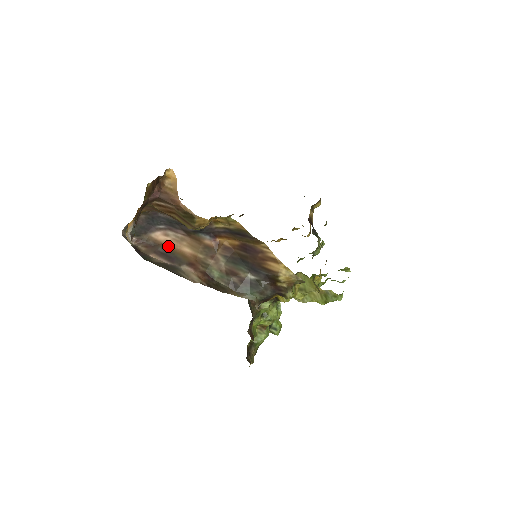
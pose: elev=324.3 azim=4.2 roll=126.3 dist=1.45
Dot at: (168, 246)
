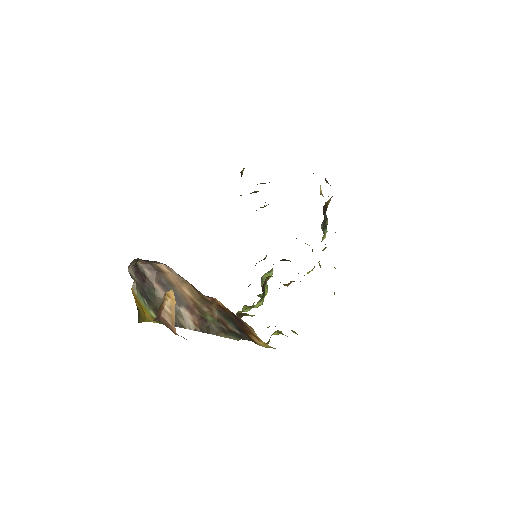
Dot at: (171, 280)
